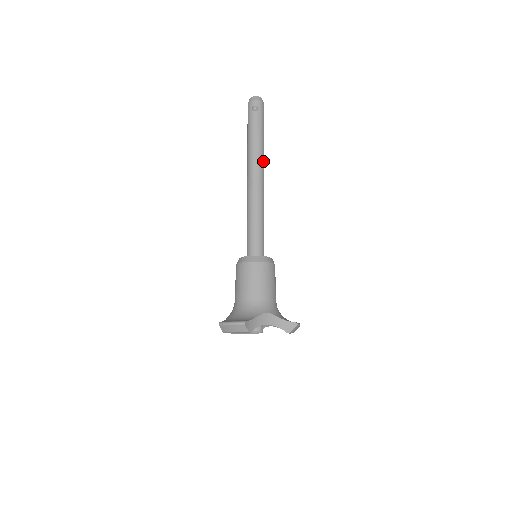
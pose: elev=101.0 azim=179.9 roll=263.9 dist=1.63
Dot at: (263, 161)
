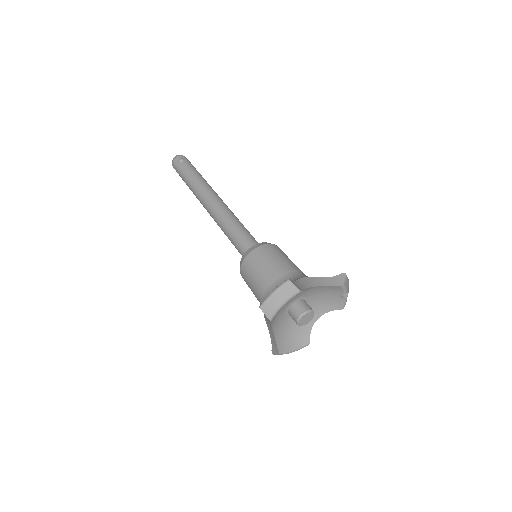
Dot at: (212, 189)
